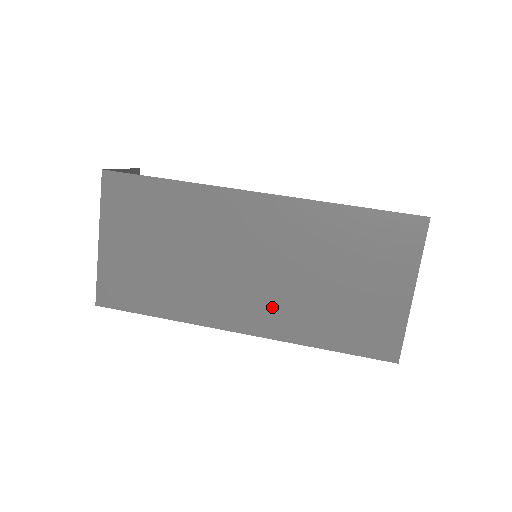
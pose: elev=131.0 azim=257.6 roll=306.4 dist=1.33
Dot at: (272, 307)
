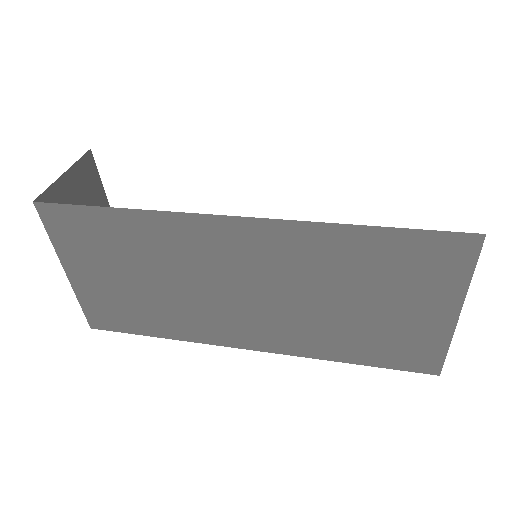
Dot at: (282, 329)
